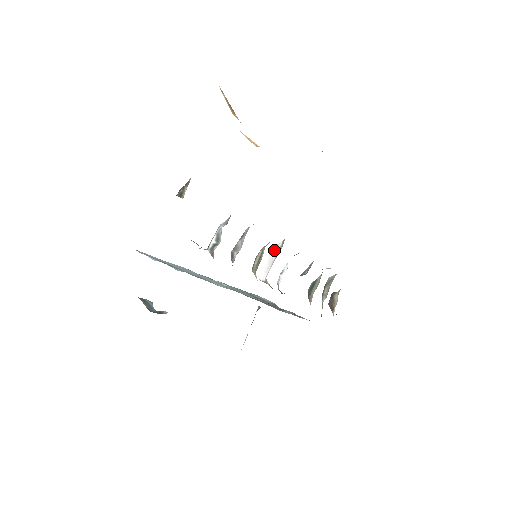
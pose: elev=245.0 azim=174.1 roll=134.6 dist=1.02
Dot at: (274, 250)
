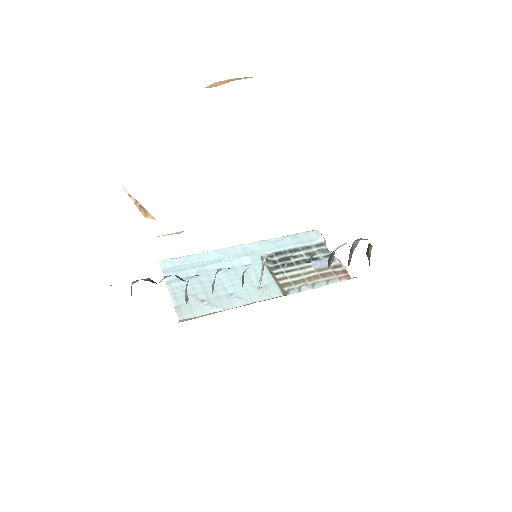
Dot at: (262, 262)
